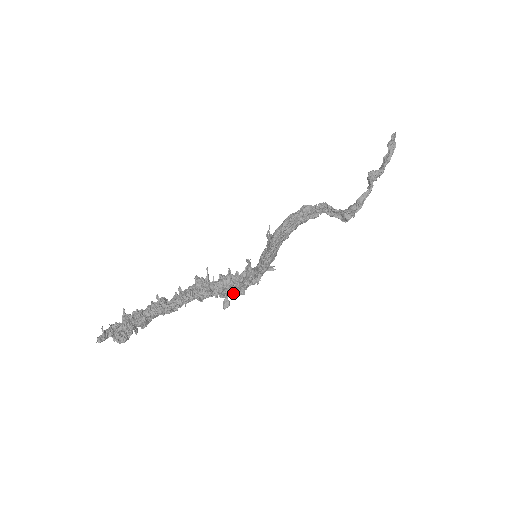
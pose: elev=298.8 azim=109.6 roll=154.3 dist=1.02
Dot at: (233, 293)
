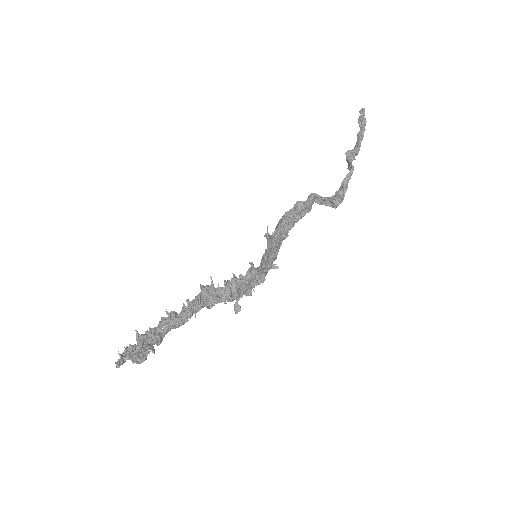
Dot at: occluded
